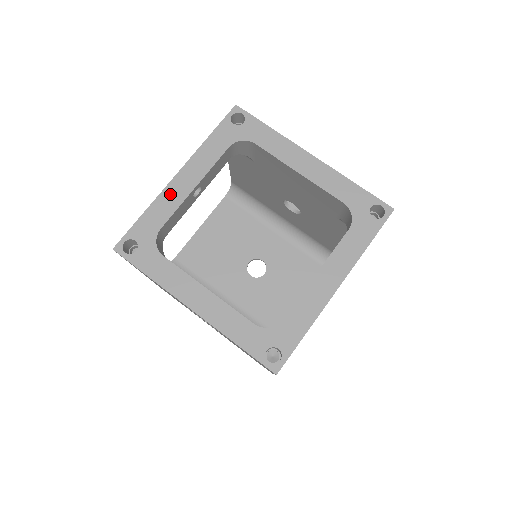
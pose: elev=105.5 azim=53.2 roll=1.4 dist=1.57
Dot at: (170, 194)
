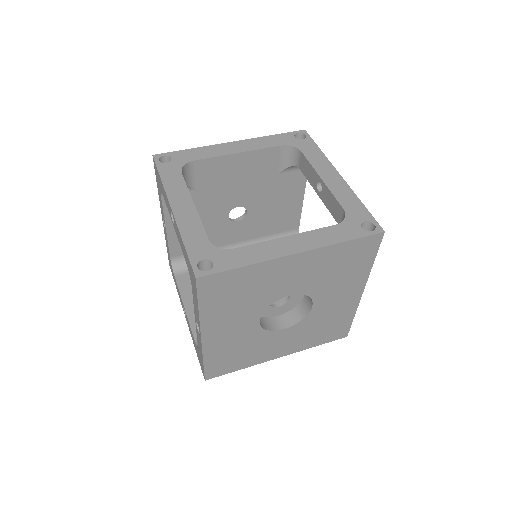
Dot at: (184, 220)
